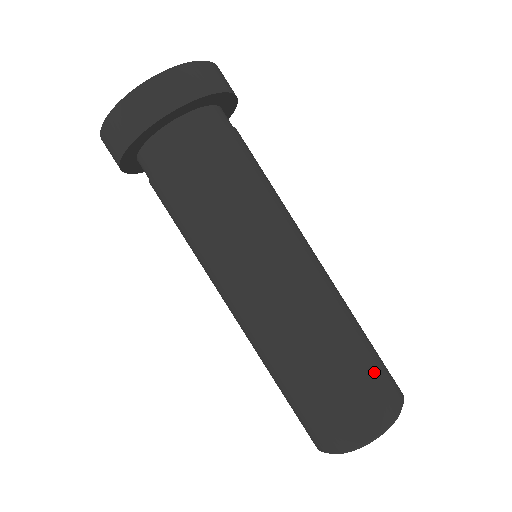
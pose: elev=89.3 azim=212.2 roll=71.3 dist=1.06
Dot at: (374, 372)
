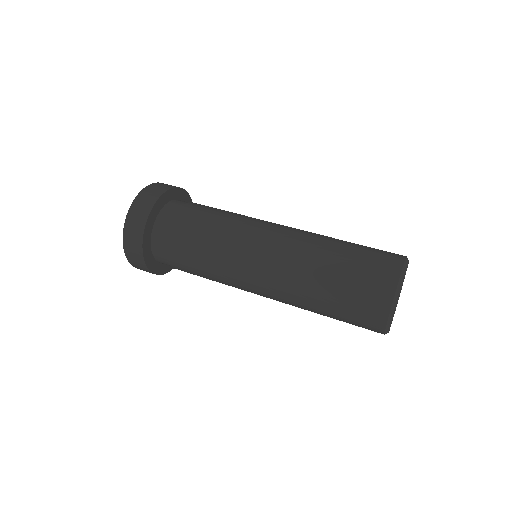
Dot at: occluded
